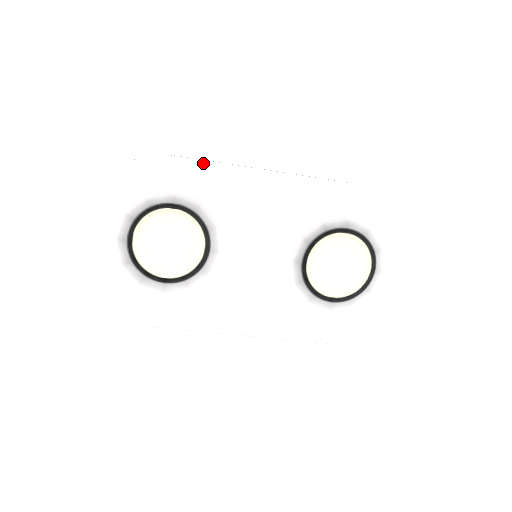
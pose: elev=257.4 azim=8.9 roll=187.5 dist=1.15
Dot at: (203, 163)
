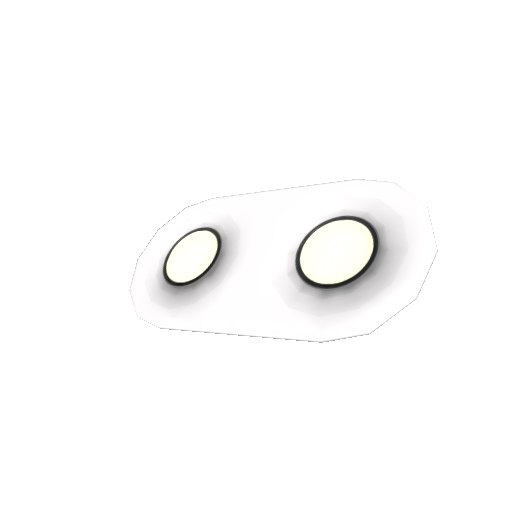
Dot at: (230, 197)
